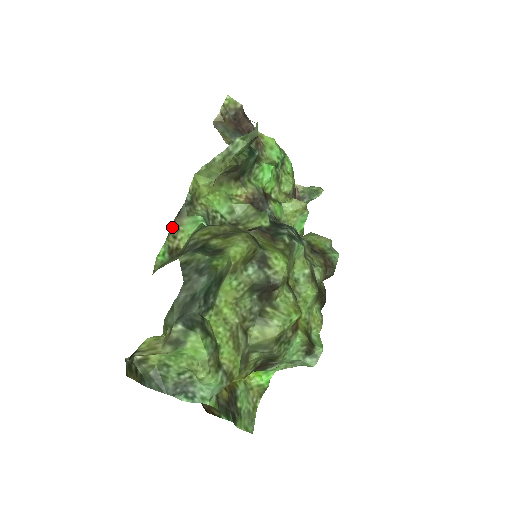
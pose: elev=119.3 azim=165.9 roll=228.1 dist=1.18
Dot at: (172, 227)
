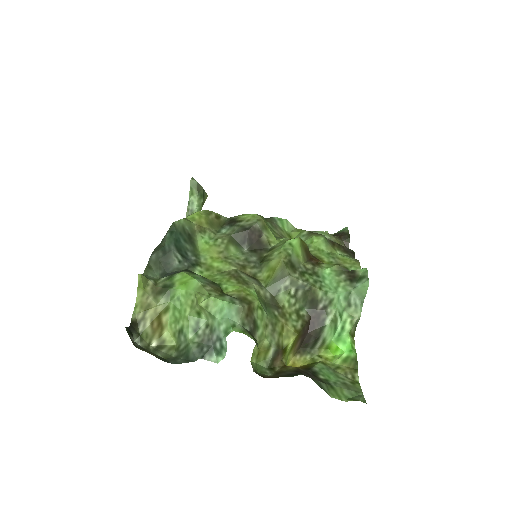
Dot at: occluded
